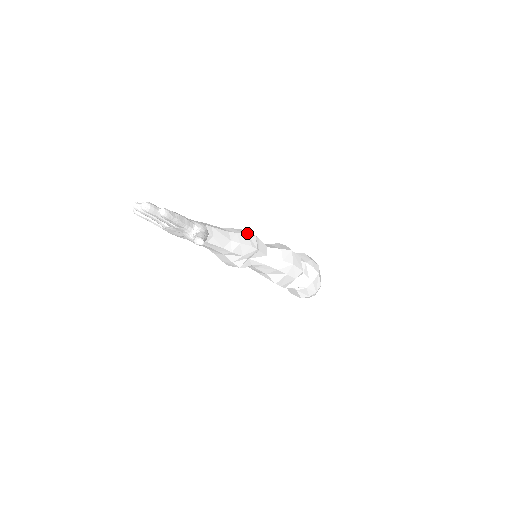
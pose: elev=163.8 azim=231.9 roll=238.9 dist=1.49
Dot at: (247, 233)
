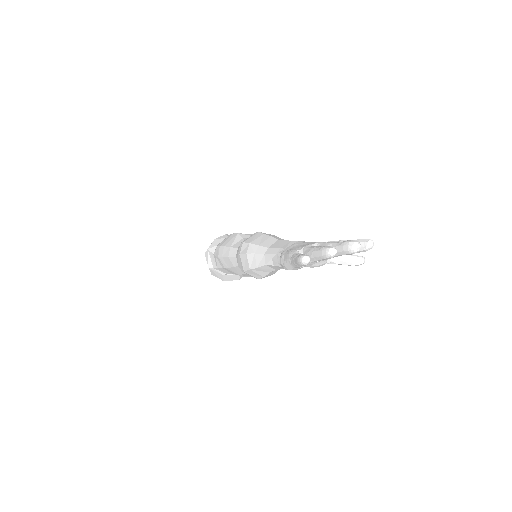
Dot at: occluded
